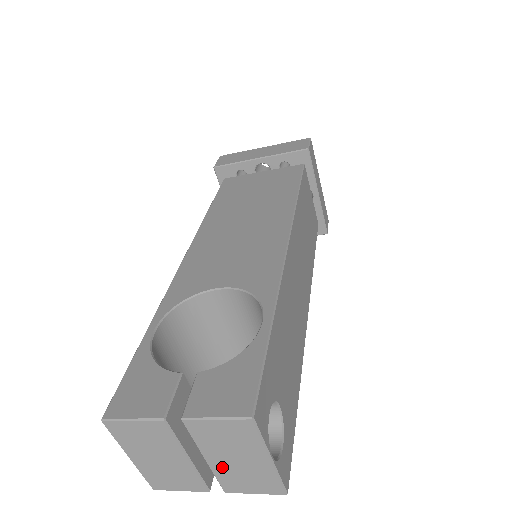
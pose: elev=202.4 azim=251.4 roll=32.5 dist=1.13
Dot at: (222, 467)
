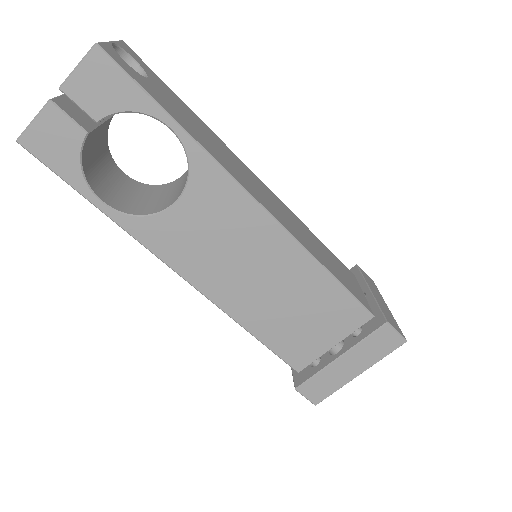
Dot at: occluded
